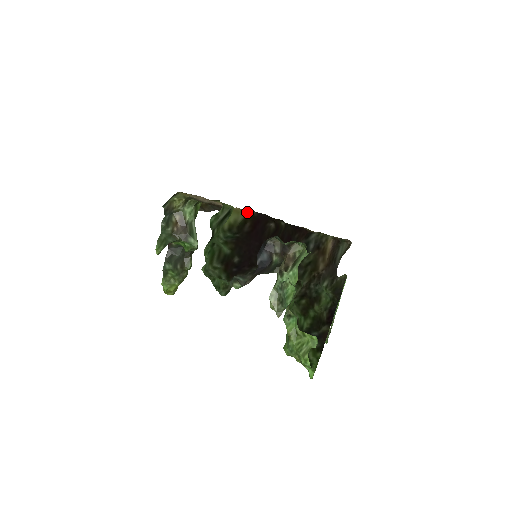
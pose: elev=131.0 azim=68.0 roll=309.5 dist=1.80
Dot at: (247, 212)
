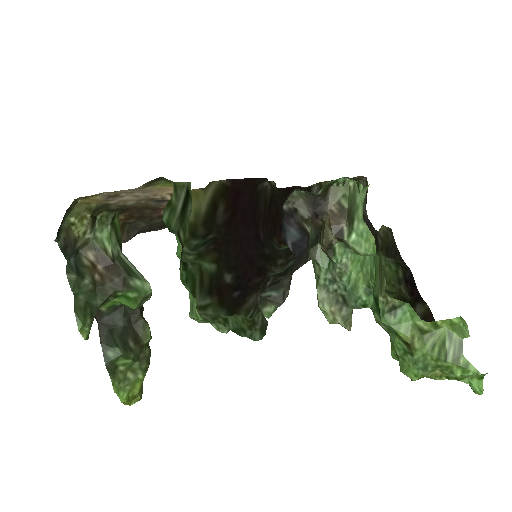
Dot at: (212, 186)
